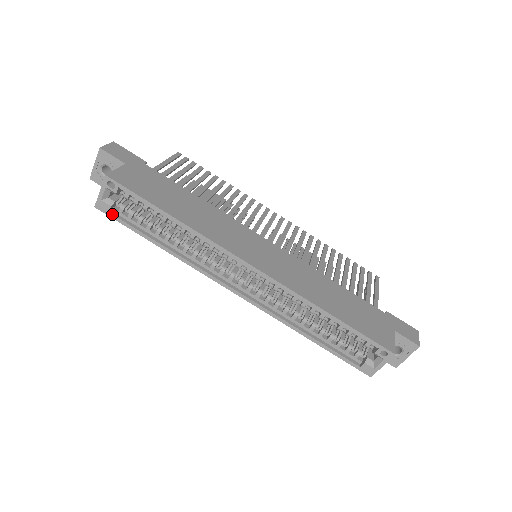
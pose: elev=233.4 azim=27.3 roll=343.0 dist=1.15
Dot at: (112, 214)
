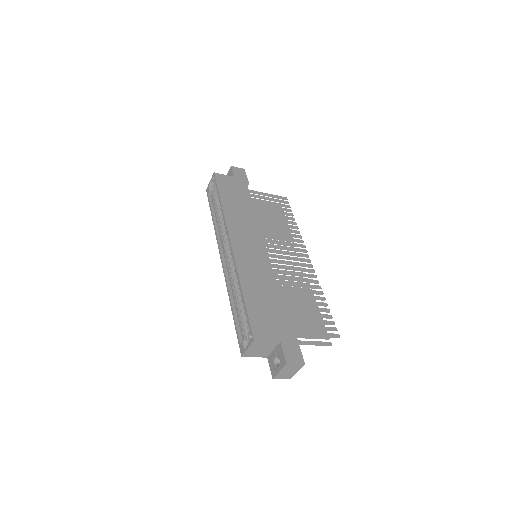
Dot at: (208, 195)
